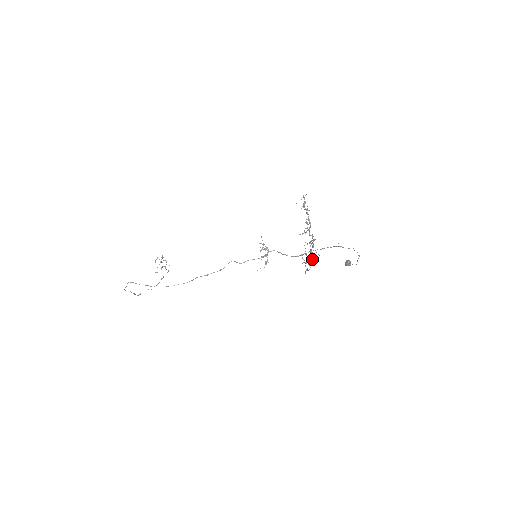
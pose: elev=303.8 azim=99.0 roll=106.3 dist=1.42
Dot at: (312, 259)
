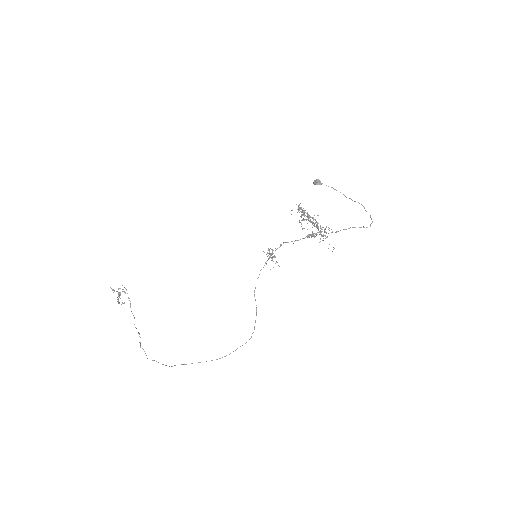
Dot at: occluded
